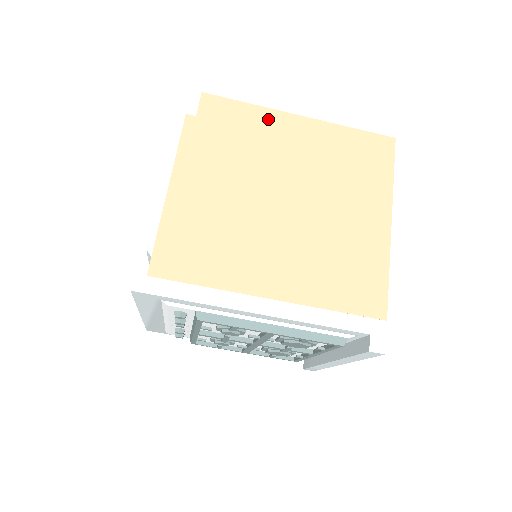
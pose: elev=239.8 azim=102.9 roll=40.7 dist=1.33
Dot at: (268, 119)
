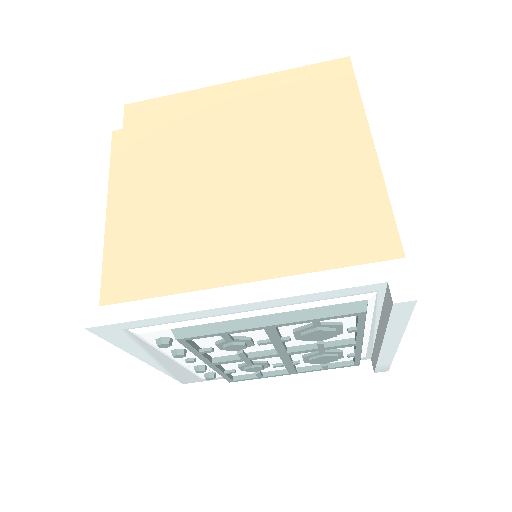
Dot at: (198, 100)
